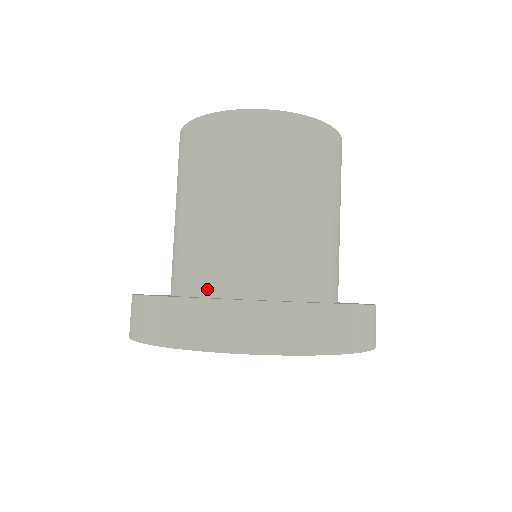
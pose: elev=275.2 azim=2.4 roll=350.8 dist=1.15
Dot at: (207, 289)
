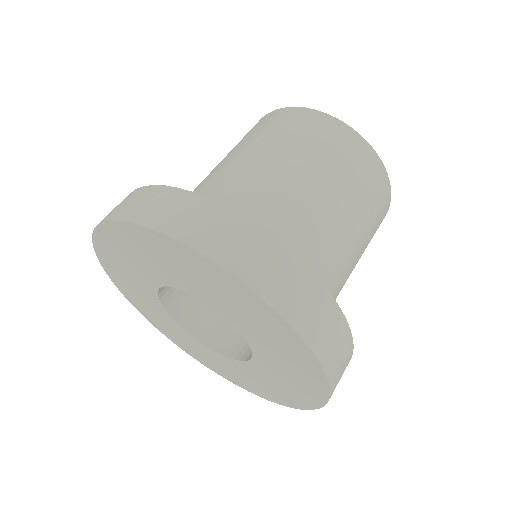
Dot at: occluded
